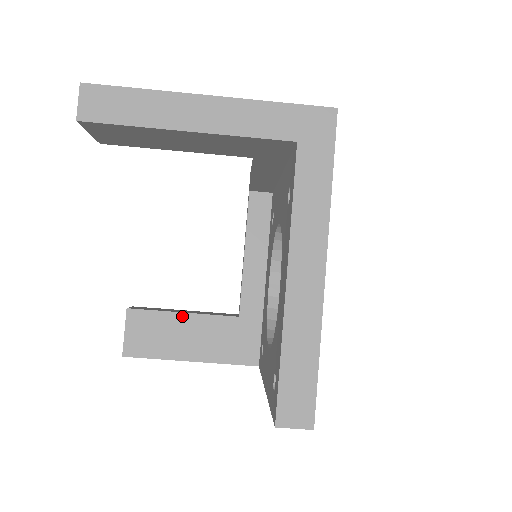
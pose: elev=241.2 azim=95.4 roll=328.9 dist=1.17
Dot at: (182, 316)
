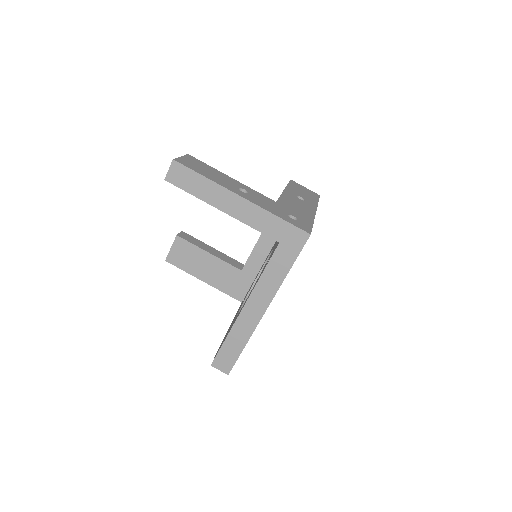
Dot at: (208, 254)
